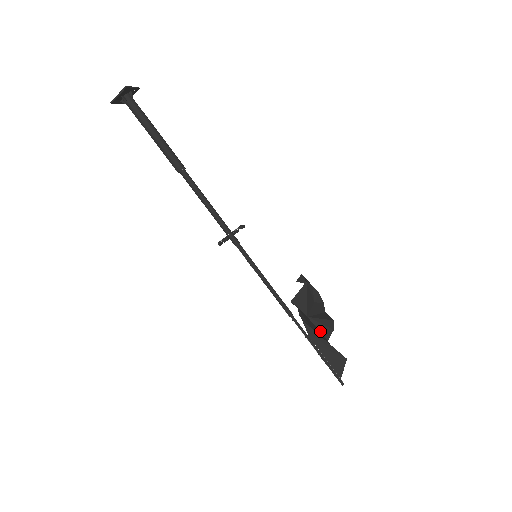
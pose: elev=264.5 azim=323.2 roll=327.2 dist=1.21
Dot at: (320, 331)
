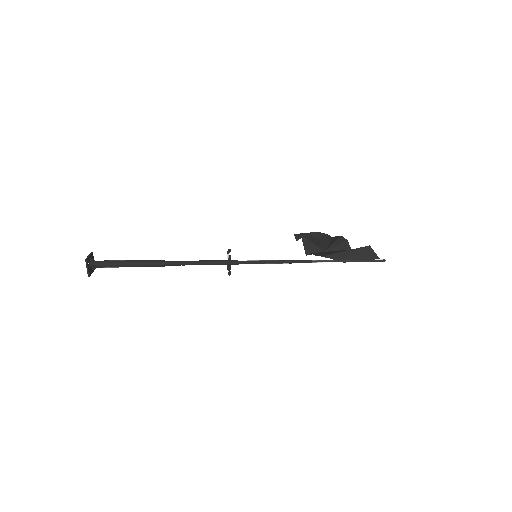
Dot at: (341, 250)
